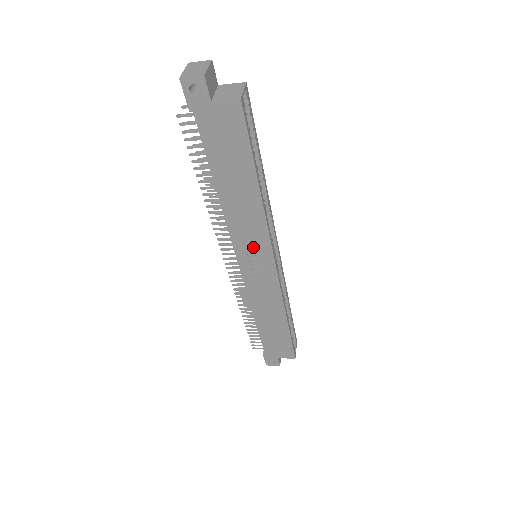
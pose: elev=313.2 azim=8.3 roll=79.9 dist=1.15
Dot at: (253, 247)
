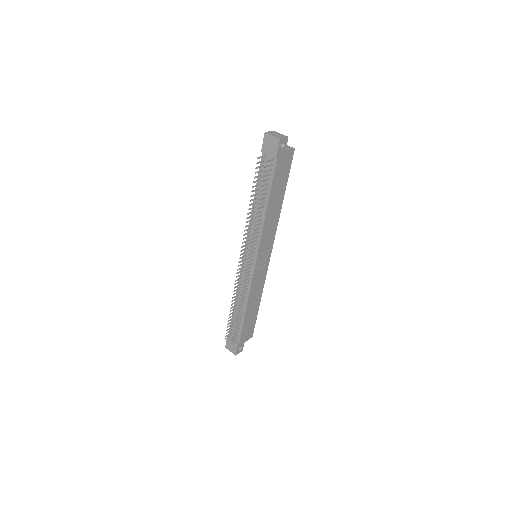
Dot at: (267, 245)
